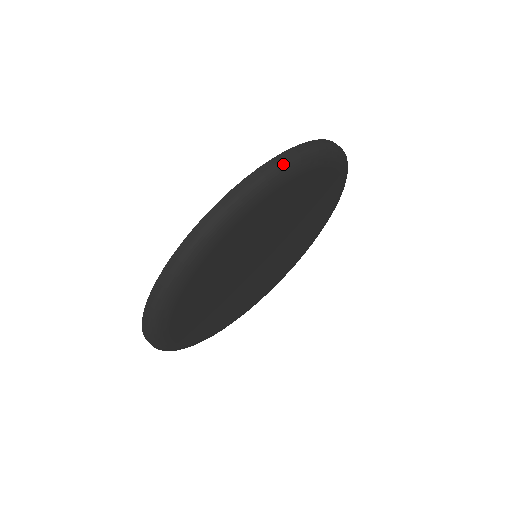
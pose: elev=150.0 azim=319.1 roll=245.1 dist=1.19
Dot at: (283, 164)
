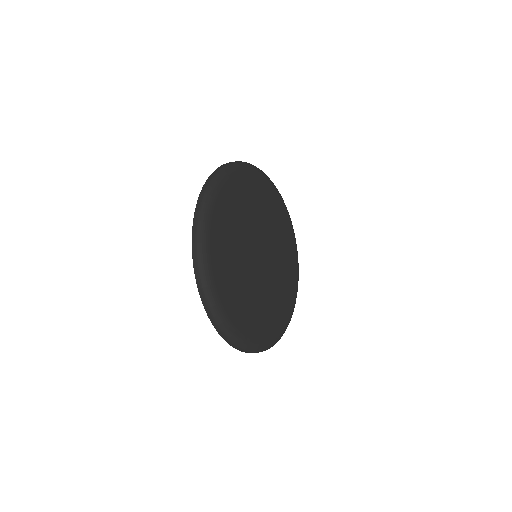
Dot at: (233, 163)
